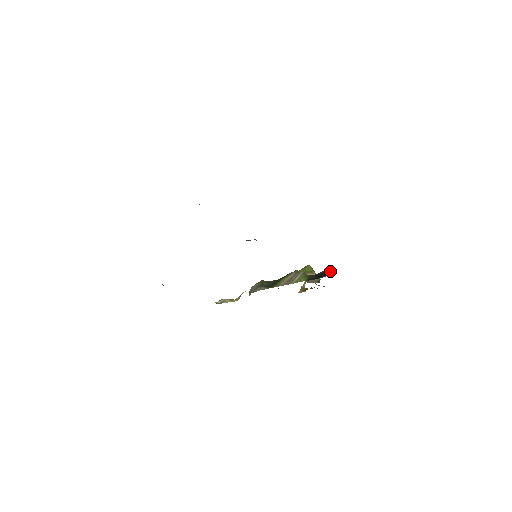
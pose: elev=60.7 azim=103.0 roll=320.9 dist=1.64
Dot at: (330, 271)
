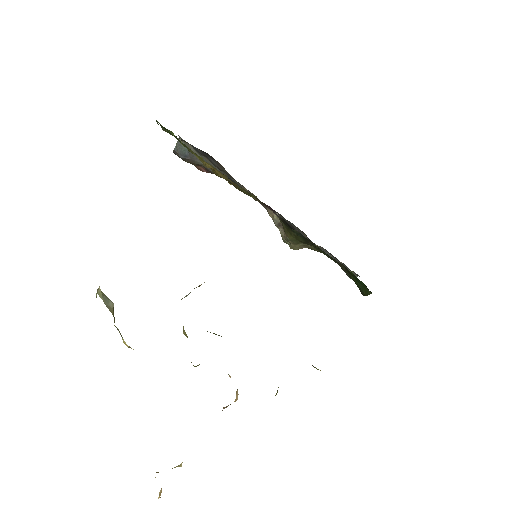
Dot at: occluded
